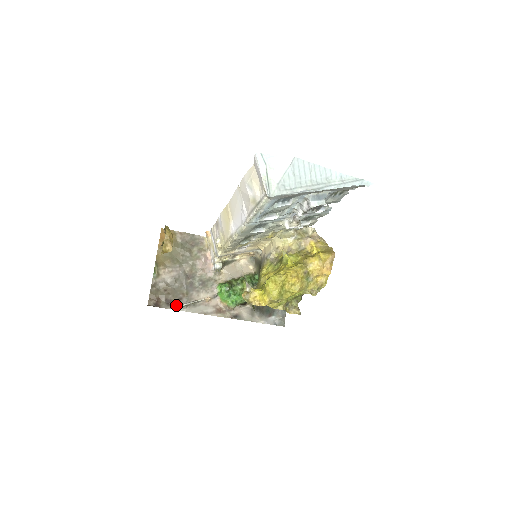
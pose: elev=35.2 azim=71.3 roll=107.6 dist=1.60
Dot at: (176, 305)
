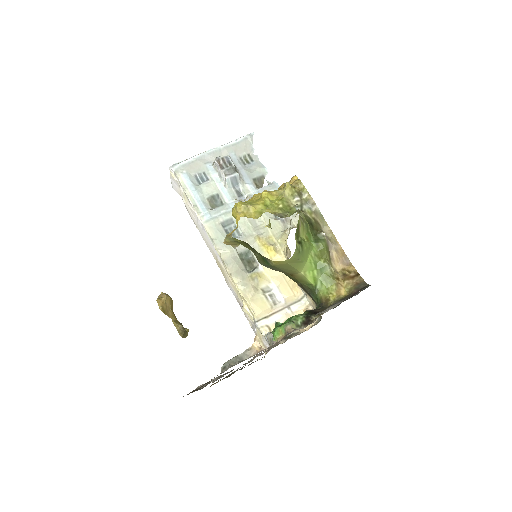
Dot at: occluded
